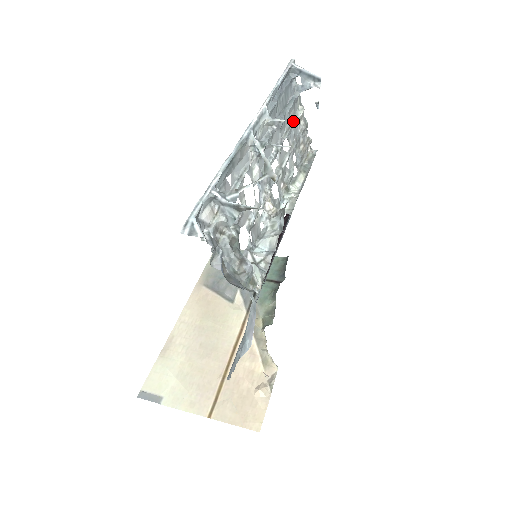
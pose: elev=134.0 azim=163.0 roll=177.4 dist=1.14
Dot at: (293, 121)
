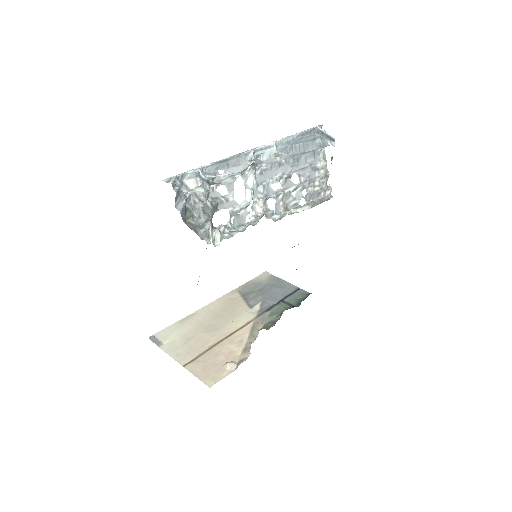
Dot at: occluded
